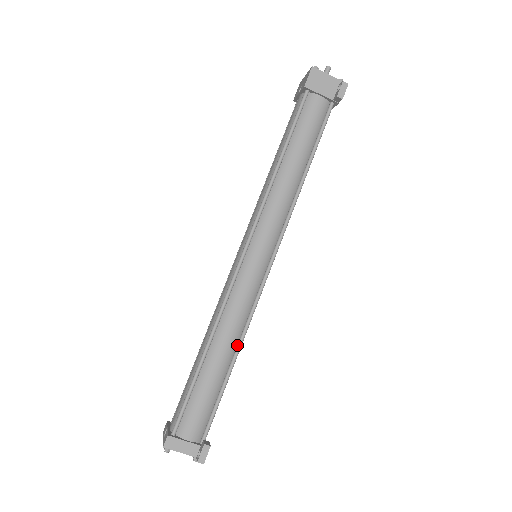
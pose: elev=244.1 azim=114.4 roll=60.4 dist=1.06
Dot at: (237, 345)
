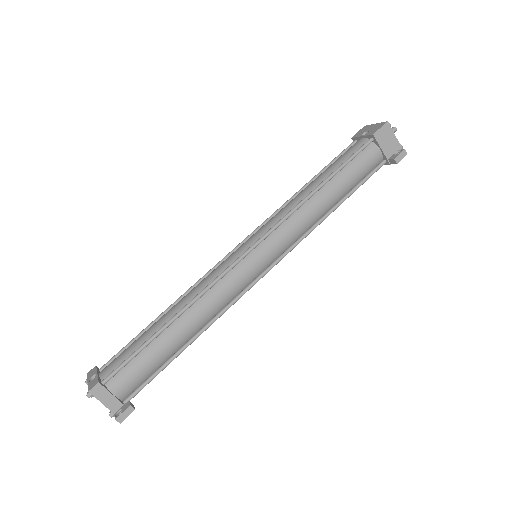
Dot at: (202, 328)
